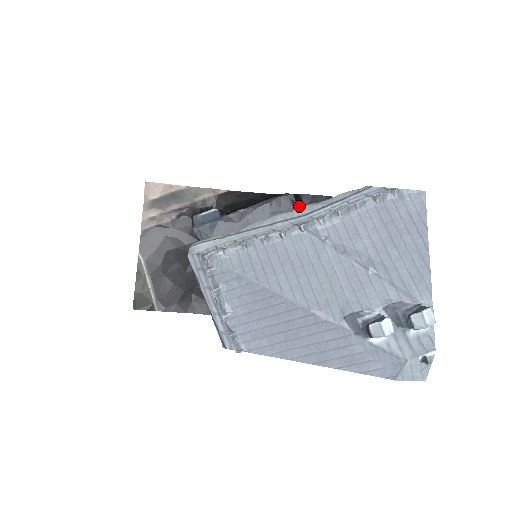
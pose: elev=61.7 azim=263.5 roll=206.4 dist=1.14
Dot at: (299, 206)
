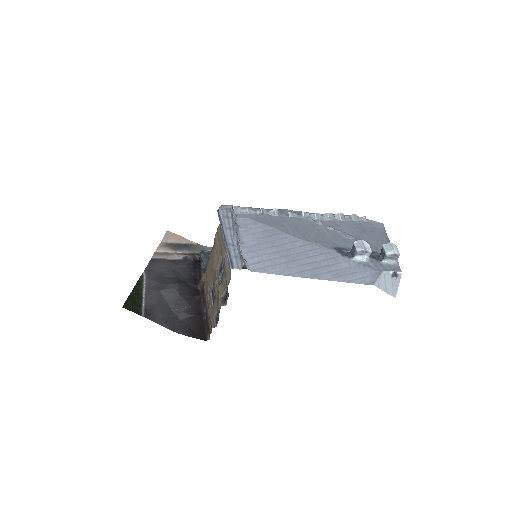
Dot at: occluded
